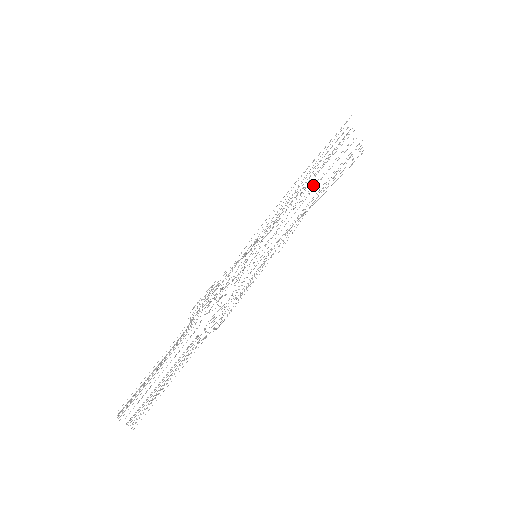
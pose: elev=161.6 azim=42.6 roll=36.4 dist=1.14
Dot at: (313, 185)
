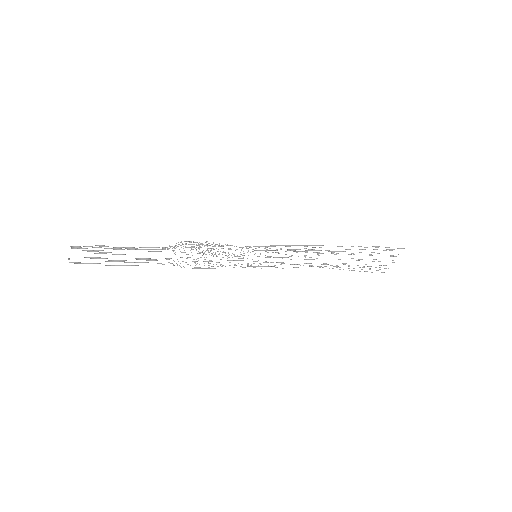
Dot at: occluded
